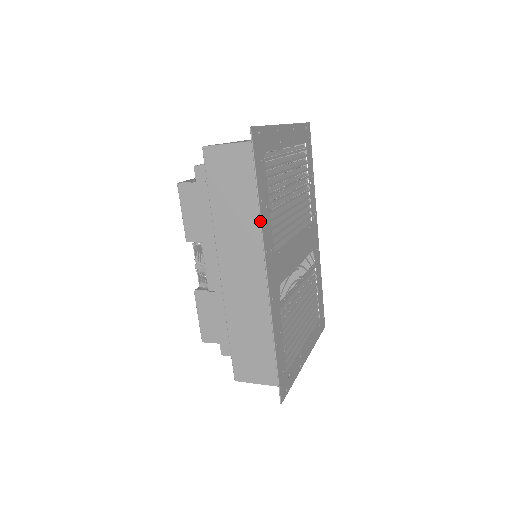
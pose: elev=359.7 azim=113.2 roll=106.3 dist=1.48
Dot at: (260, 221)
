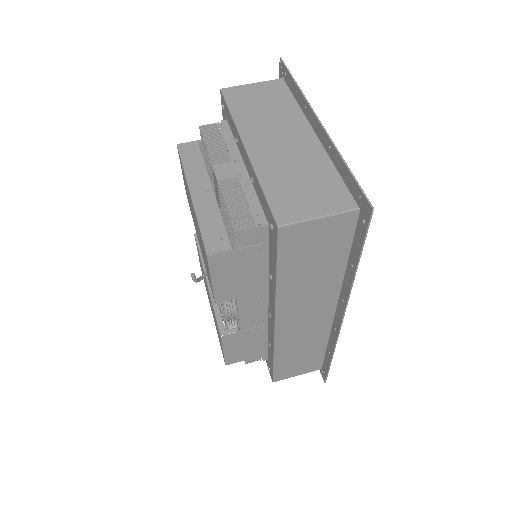
Dot at: (352, 286)
